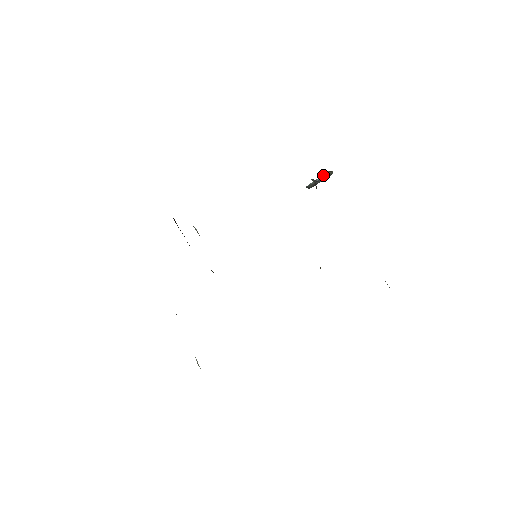
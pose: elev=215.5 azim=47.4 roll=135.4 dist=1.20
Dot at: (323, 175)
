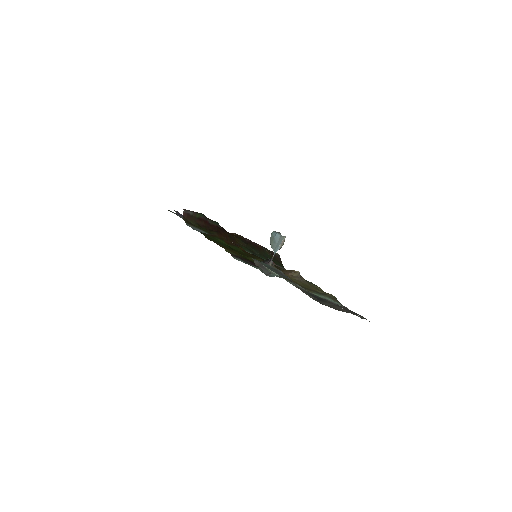
Dot at: occluded
